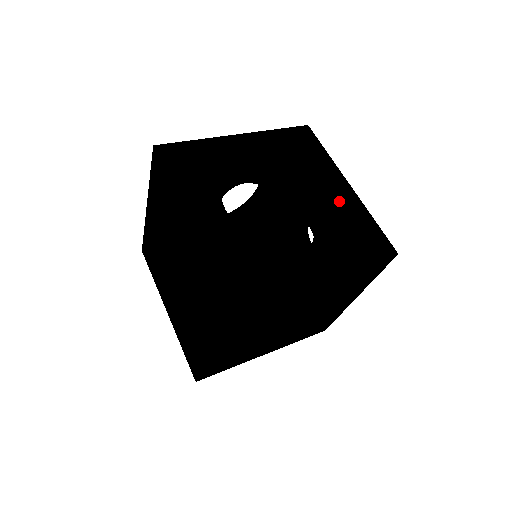
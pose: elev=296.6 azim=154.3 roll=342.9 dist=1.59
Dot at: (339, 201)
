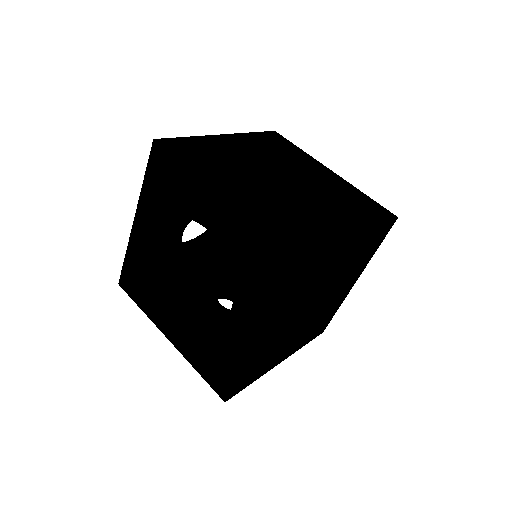
Dot at: (332, 182)
